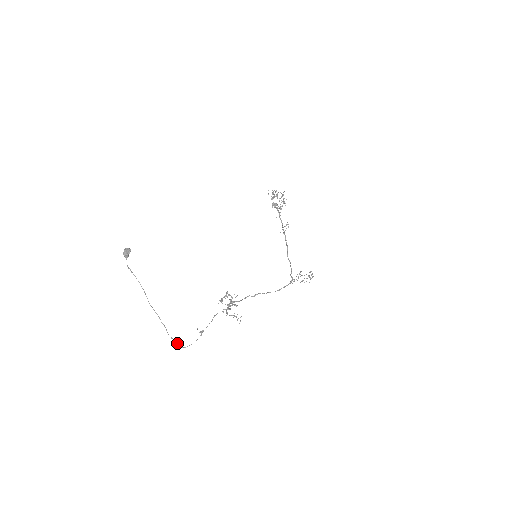
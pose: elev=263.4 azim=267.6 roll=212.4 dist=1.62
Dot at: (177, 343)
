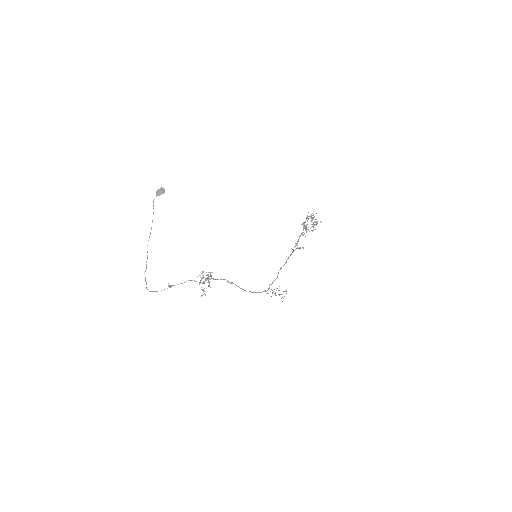
Dot at: (146, 284)
